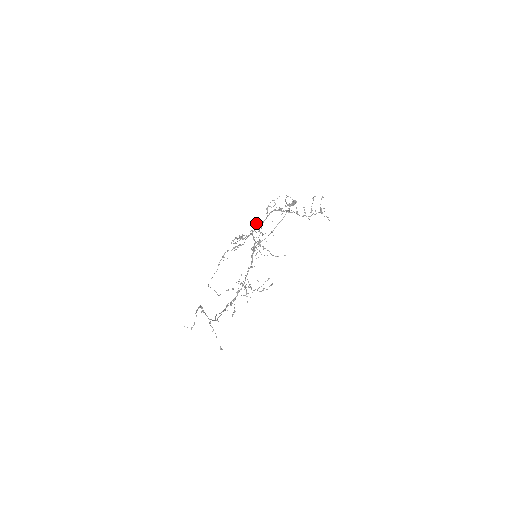
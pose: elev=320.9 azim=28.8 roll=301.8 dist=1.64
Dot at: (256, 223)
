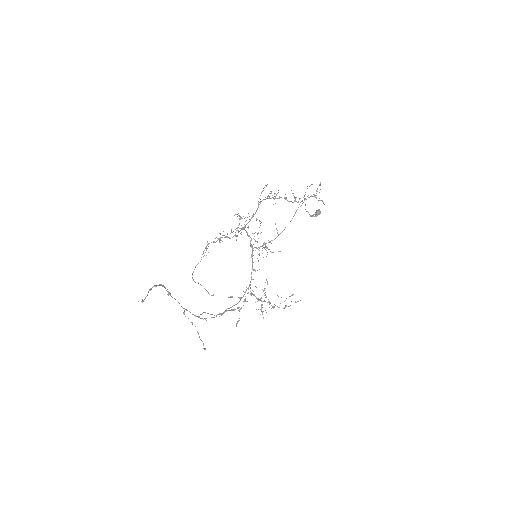
Dot at: occluded
